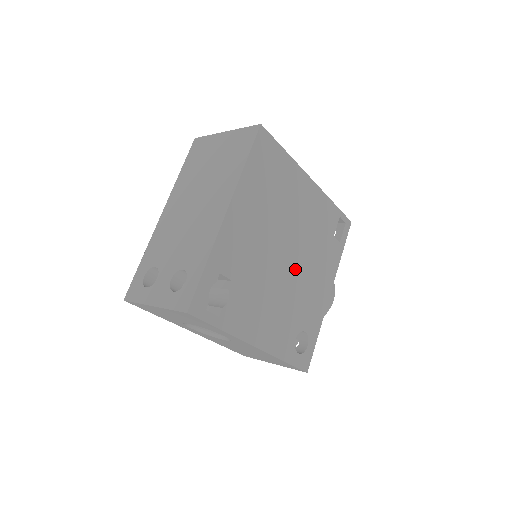
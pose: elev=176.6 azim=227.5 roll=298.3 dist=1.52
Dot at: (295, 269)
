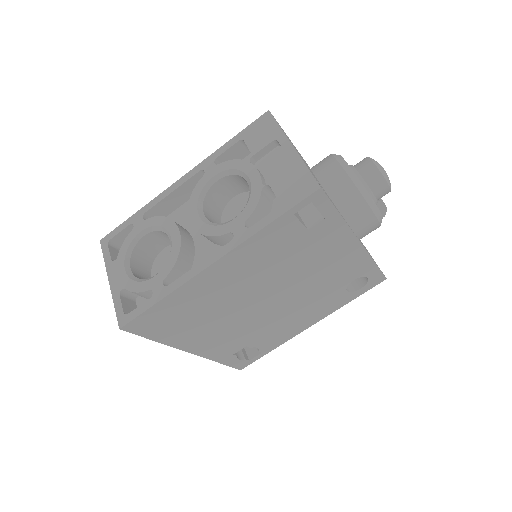
Dot at: (290, 290)
